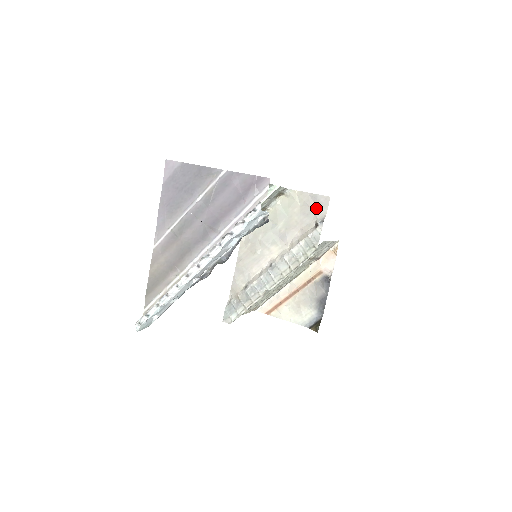
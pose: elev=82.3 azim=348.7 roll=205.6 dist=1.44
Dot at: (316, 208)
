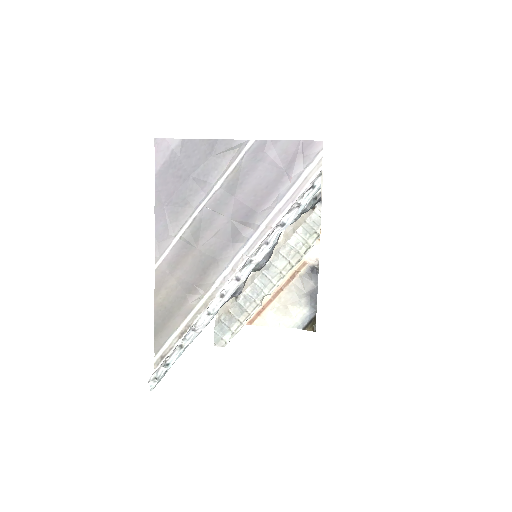
Dot at: occluded
